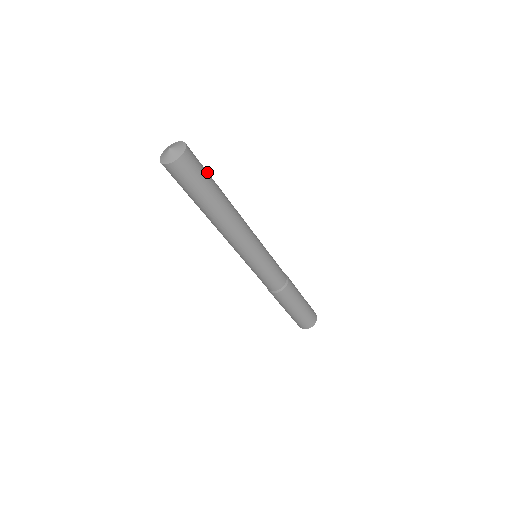
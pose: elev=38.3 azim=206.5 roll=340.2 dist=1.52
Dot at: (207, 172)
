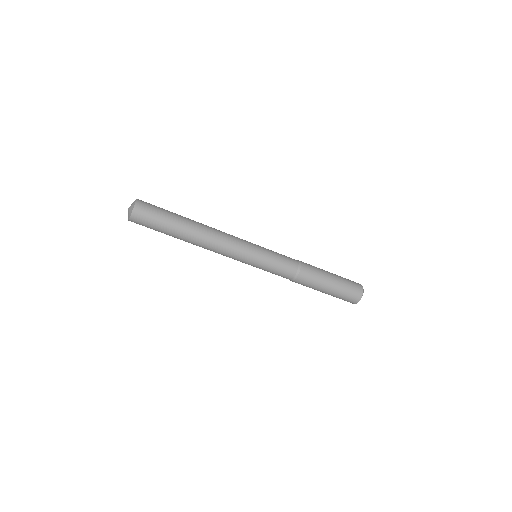
Dot at: (163, 217)
